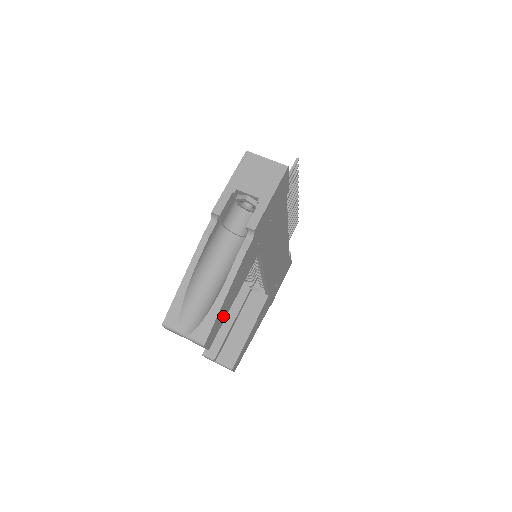
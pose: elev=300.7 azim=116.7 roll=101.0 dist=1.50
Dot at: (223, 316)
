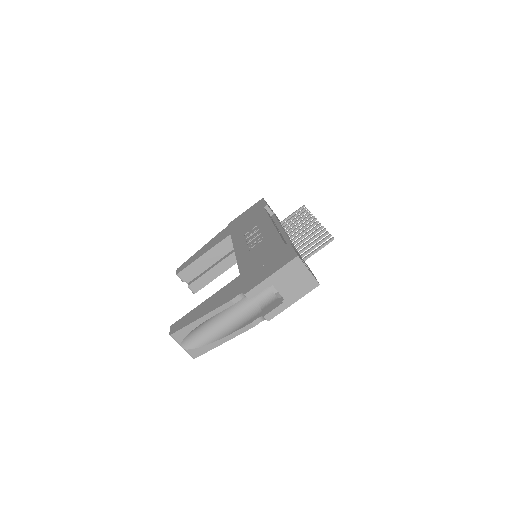
Dot at: occluded
